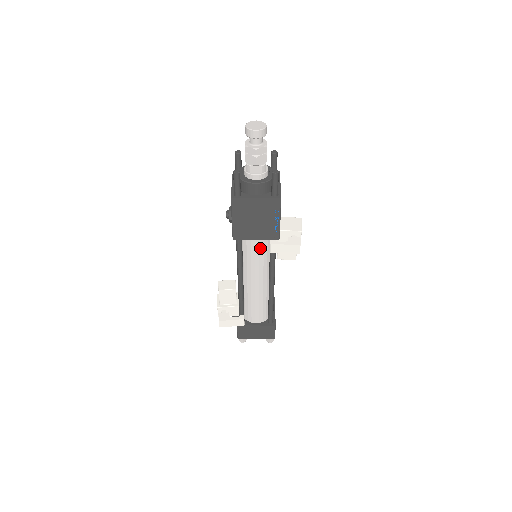
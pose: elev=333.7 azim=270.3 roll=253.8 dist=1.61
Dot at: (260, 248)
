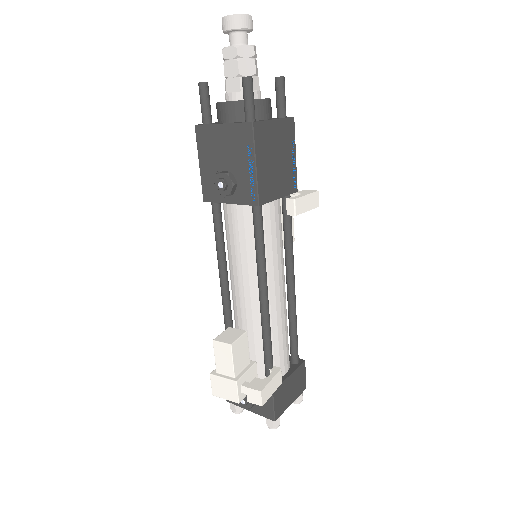
Dot at: (278, 219)
